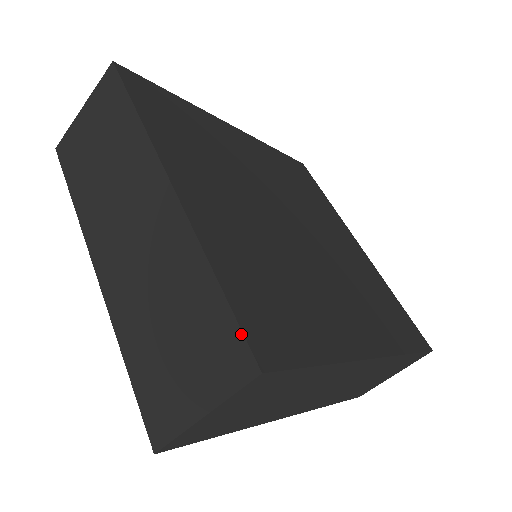
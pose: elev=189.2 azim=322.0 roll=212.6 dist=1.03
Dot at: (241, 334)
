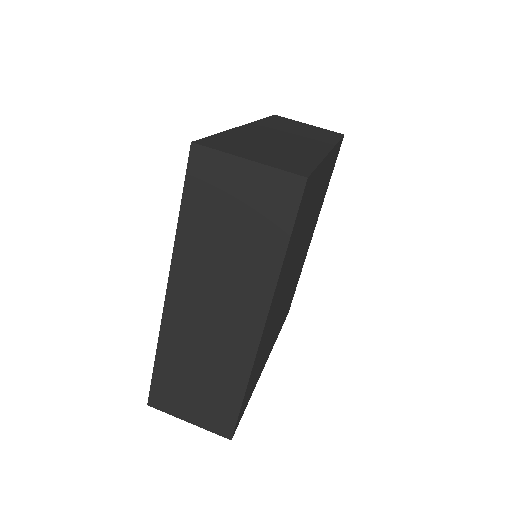
Dot at: (312, 171)
